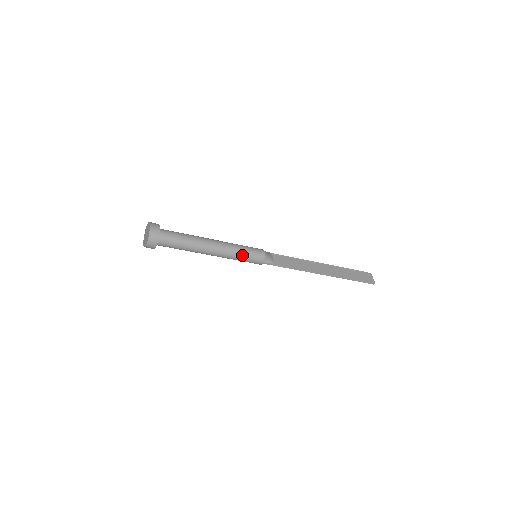
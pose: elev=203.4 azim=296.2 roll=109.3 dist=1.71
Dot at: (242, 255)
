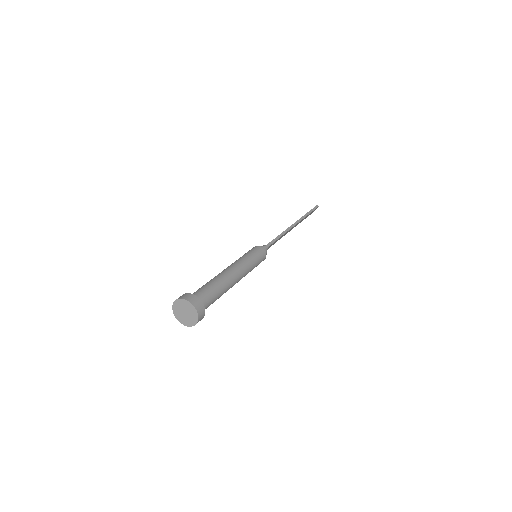
Dot at: occluded
